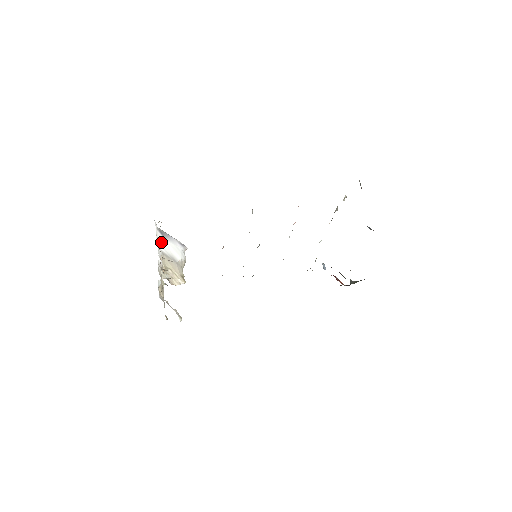
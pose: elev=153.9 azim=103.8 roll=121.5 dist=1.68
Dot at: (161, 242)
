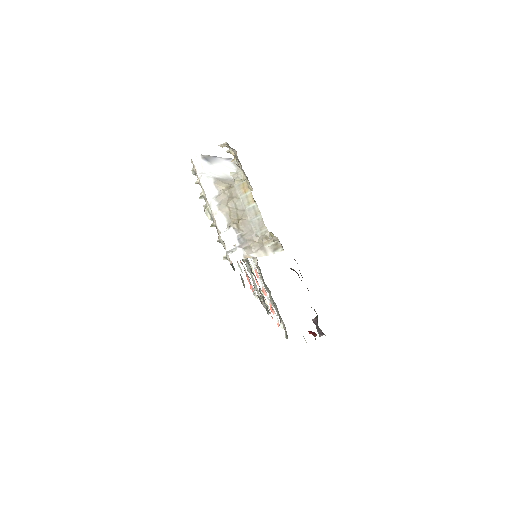
Dot at: (209, 170)
